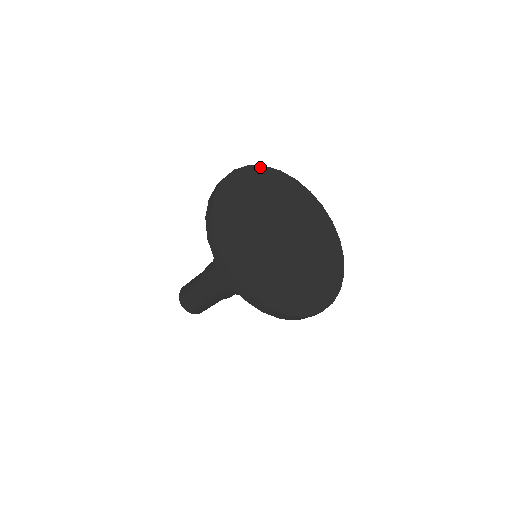
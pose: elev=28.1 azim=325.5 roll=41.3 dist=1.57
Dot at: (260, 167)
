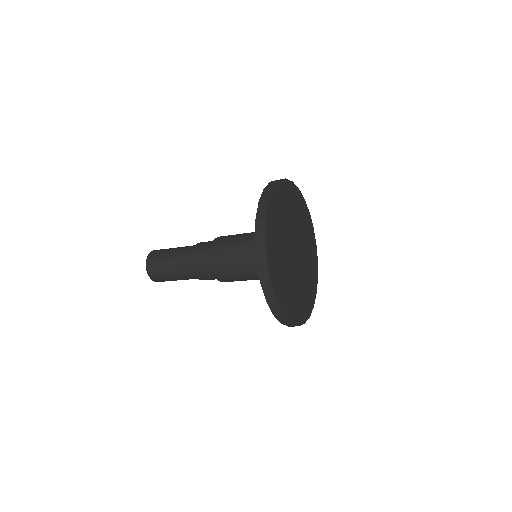
Dot at: (278, 184)
